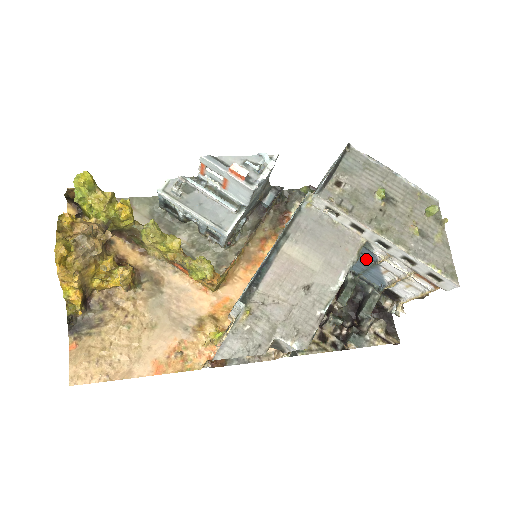
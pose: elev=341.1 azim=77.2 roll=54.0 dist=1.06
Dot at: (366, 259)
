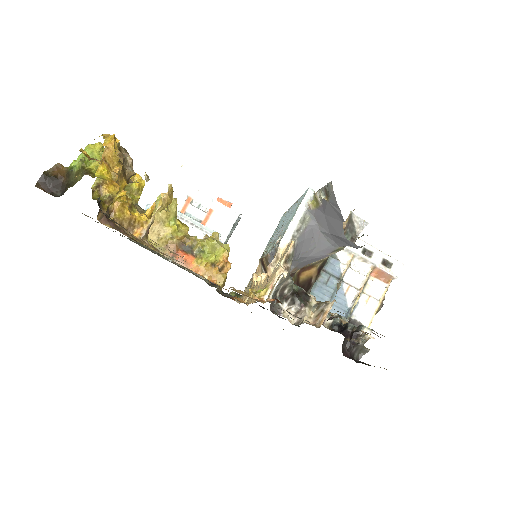
Dot at: (331, 279)
